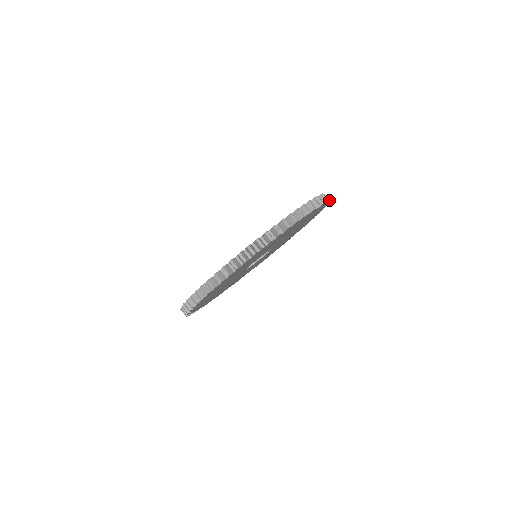
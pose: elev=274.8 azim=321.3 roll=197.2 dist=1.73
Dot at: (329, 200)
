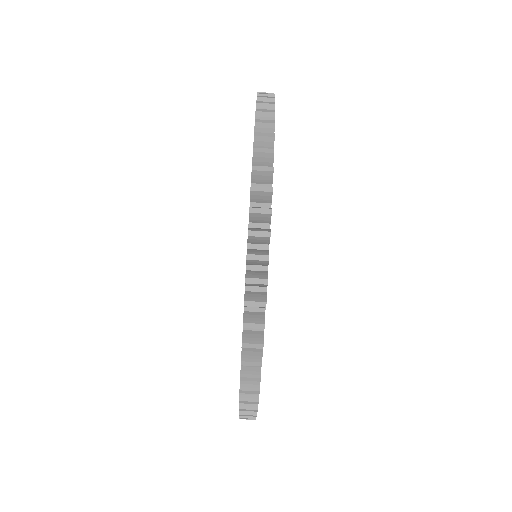
Dot at: occluded
